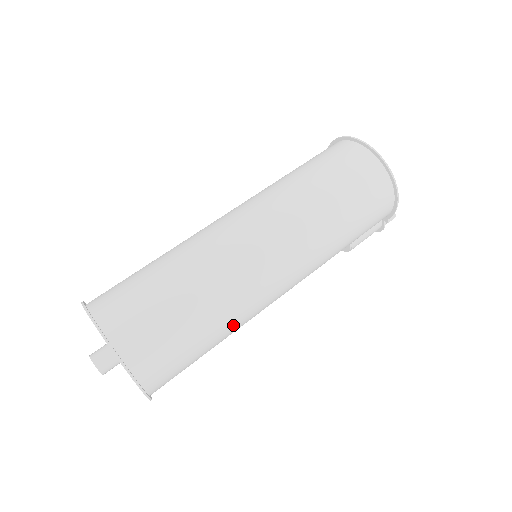
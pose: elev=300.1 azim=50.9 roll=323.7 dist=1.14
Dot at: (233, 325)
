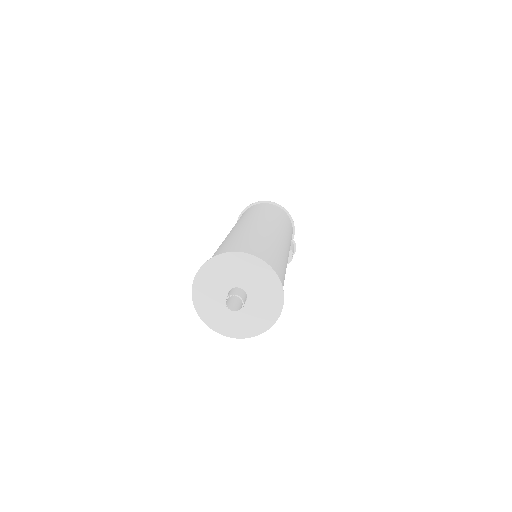
Dot at: (283, 258)
